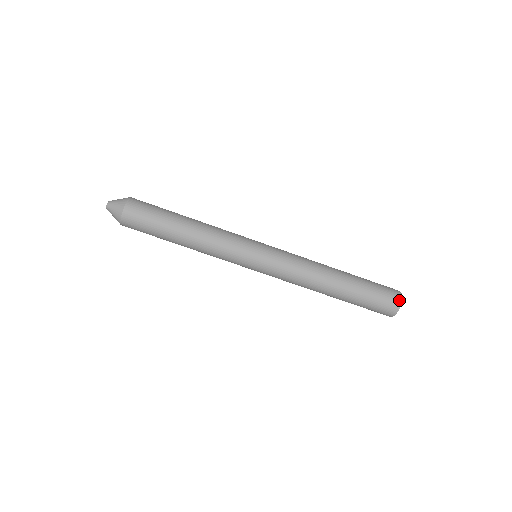
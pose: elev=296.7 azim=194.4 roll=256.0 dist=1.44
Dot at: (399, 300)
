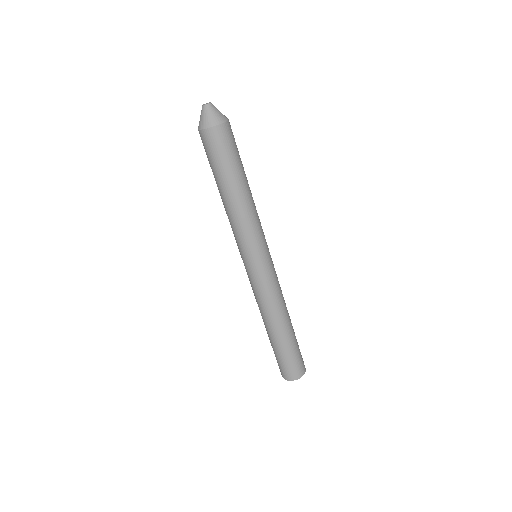
Dot at: (297, 377)
